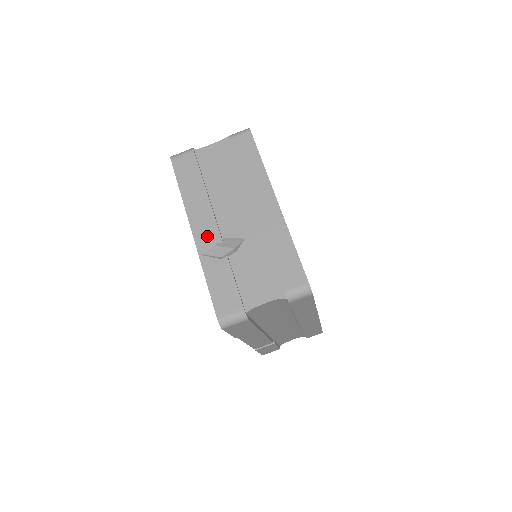
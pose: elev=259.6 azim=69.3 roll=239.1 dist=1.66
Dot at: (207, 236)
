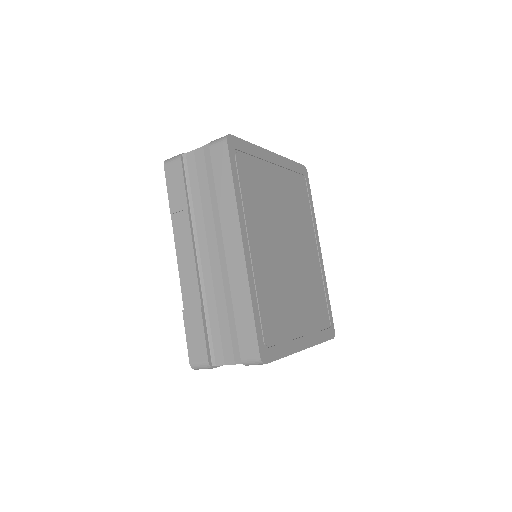
Dot at: occluded
